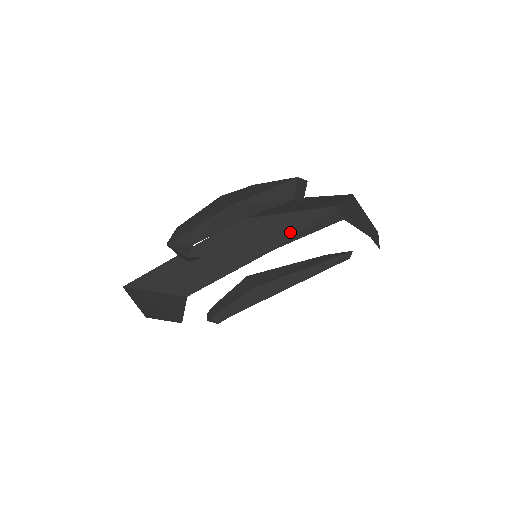
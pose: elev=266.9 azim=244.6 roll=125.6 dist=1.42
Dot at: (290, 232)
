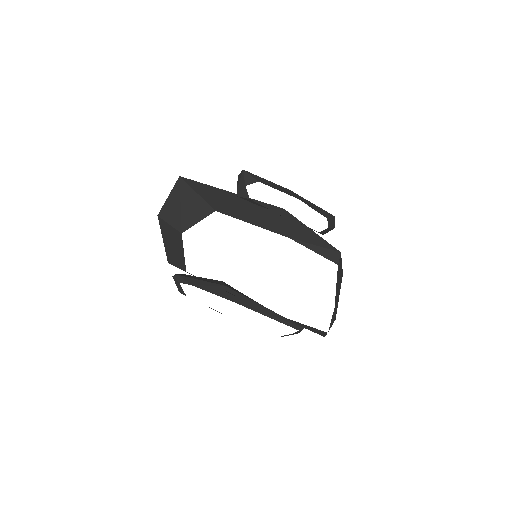
Dot at: (306, 239)
